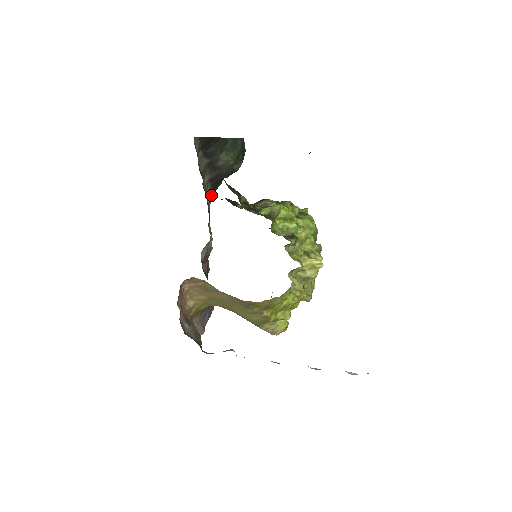
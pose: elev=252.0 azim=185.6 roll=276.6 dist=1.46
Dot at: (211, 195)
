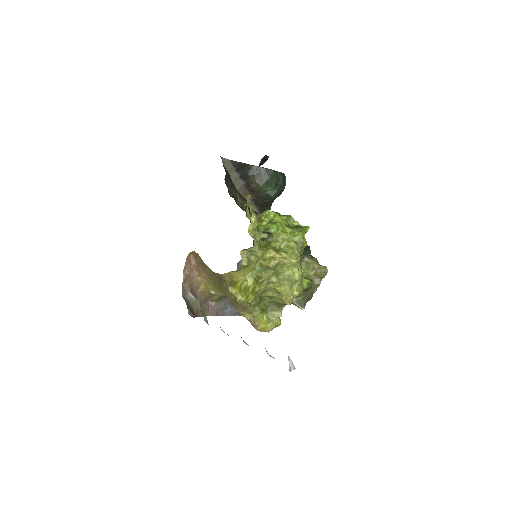
Dot at: occluded
